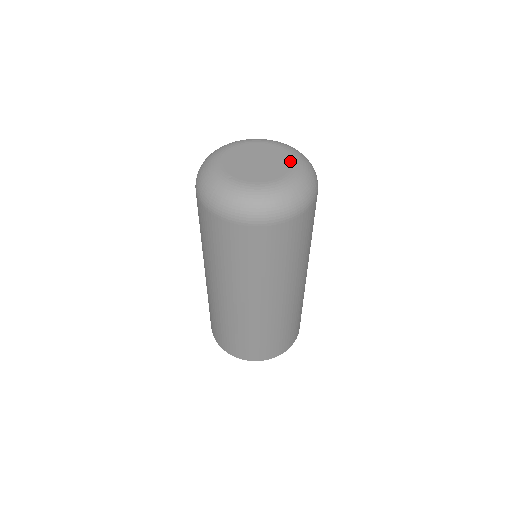
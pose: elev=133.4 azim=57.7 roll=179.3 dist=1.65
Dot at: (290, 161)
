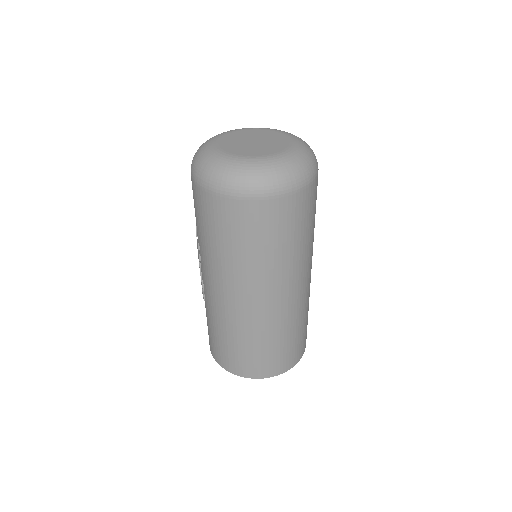
Dot at: (280, 134)
